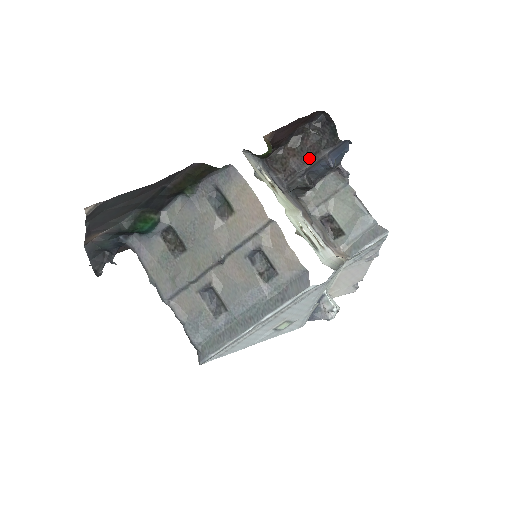
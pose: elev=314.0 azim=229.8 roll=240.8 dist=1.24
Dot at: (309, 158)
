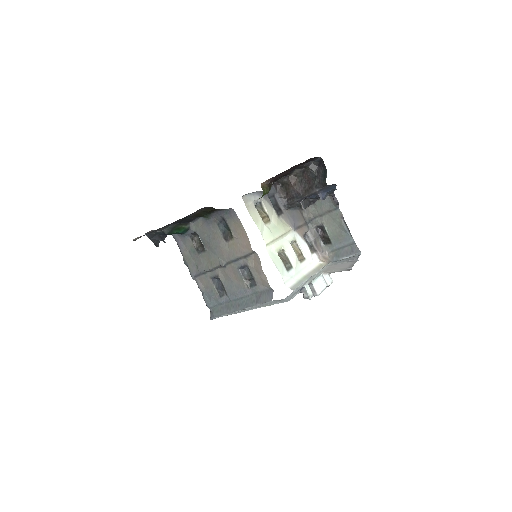
Dot at: (305, 190)
